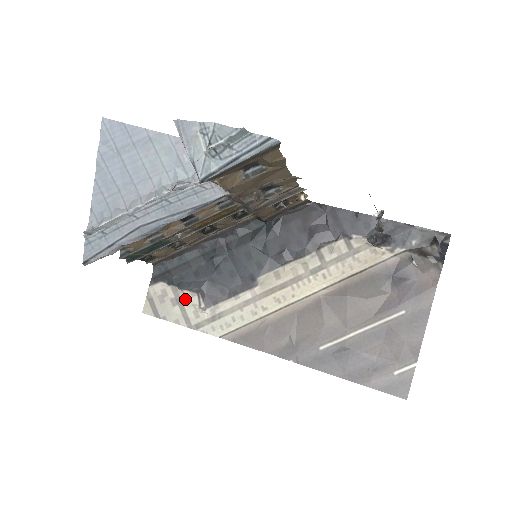
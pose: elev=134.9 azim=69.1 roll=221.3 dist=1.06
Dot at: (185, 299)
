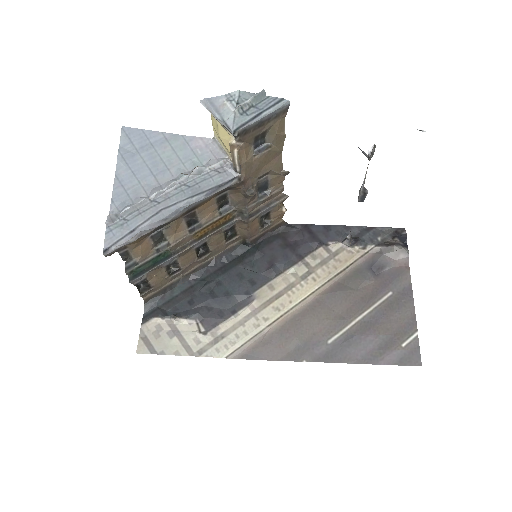
Dot at: (183, 329)
